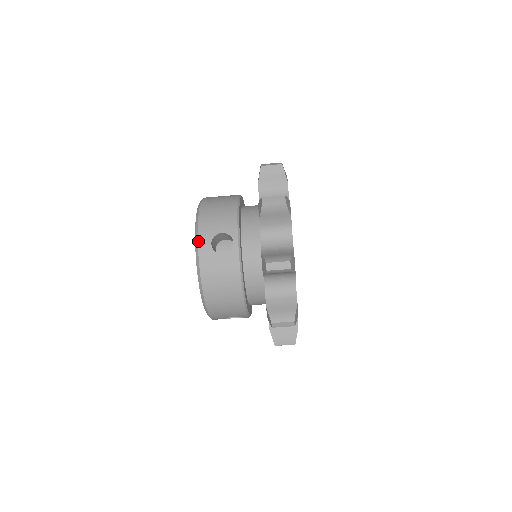
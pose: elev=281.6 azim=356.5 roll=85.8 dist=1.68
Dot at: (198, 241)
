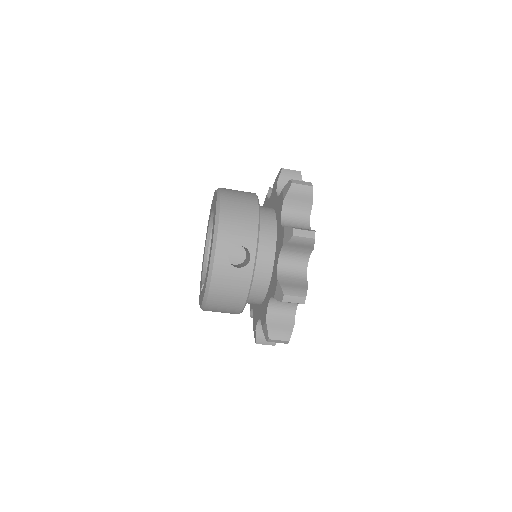
Dot at: (216, 249)
